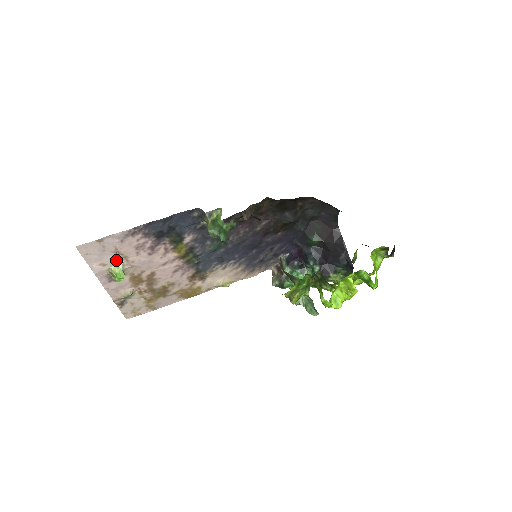
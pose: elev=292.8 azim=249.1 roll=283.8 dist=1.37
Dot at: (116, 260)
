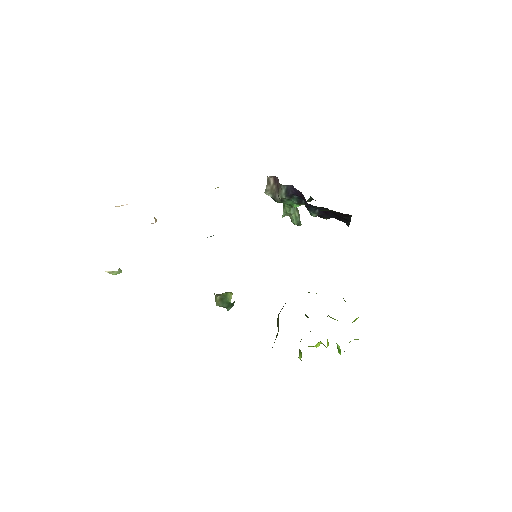
Dot at: occluded
